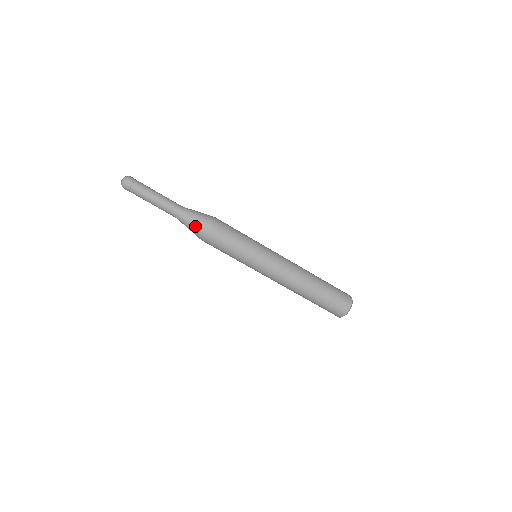
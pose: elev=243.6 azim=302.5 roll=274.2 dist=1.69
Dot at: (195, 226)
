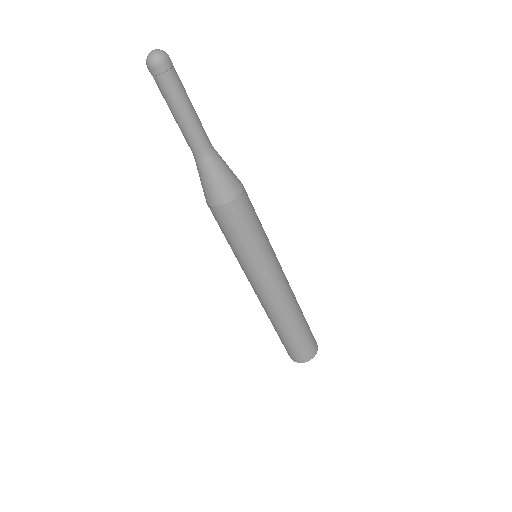
Dot at: (227, 177)
